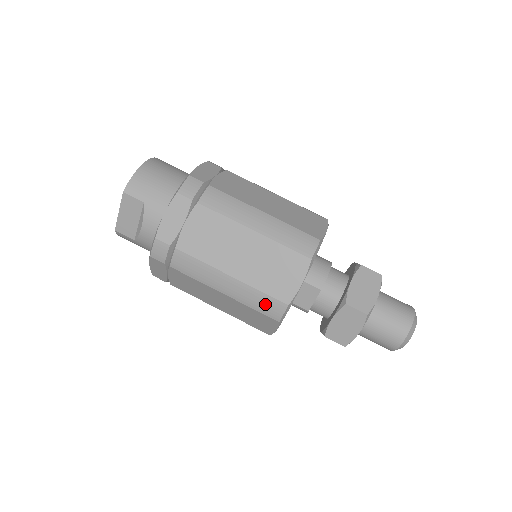
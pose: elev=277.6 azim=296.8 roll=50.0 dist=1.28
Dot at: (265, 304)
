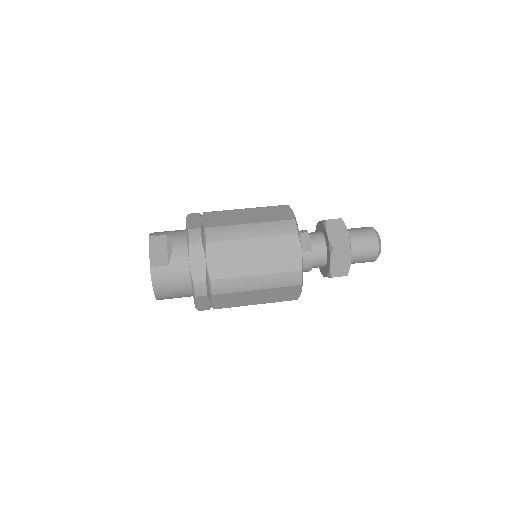
Dot at: (282, 227)
